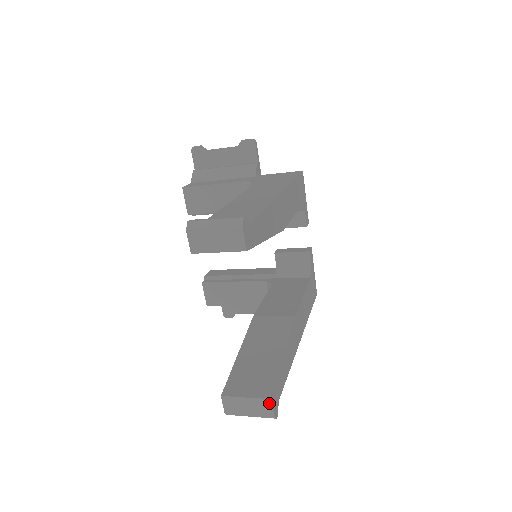
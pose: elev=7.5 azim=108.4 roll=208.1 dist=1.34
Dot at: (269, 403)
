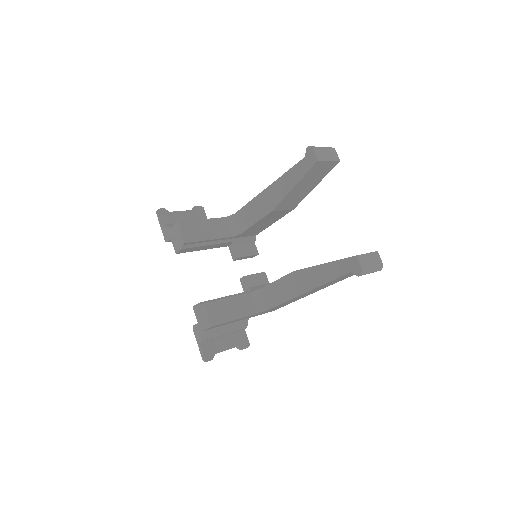
Dot at: (378, 254)
